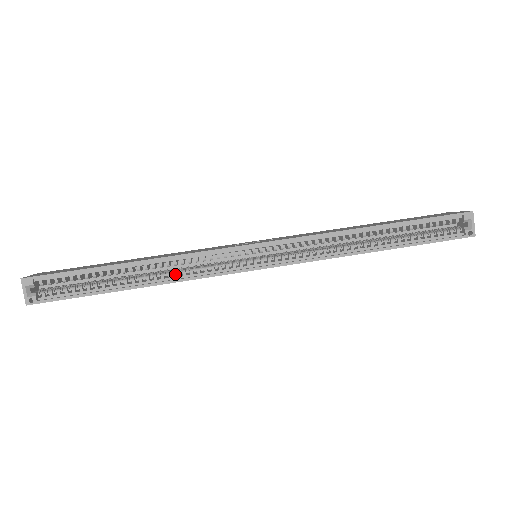
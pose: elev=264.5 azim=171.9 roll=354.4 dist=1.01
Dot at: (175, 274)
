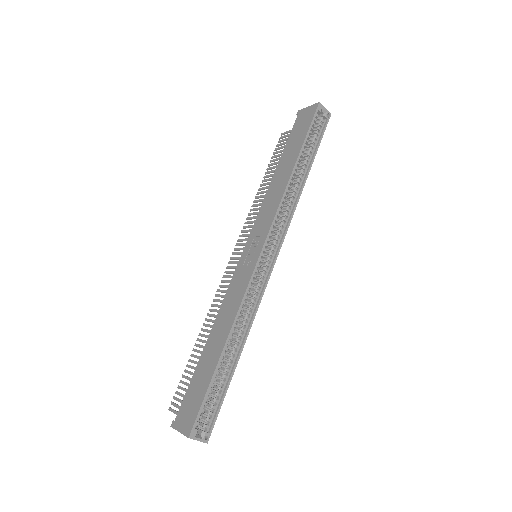
Dot at: (247, 320)
